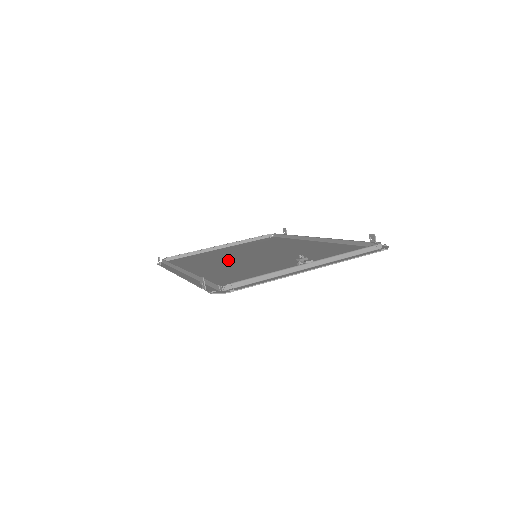
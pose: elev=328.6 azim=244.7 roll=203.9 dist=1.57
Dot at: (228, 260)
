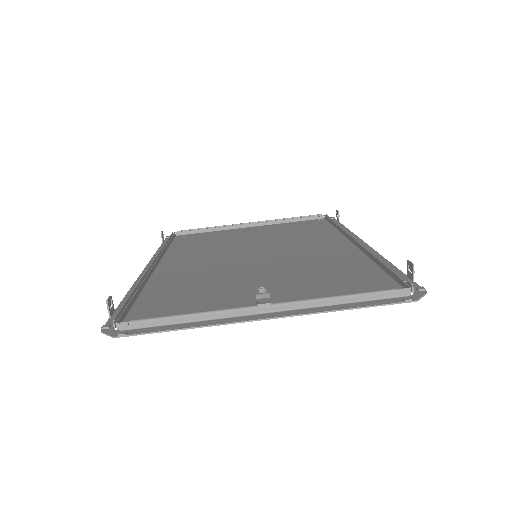
Dot at: (221, 255)
